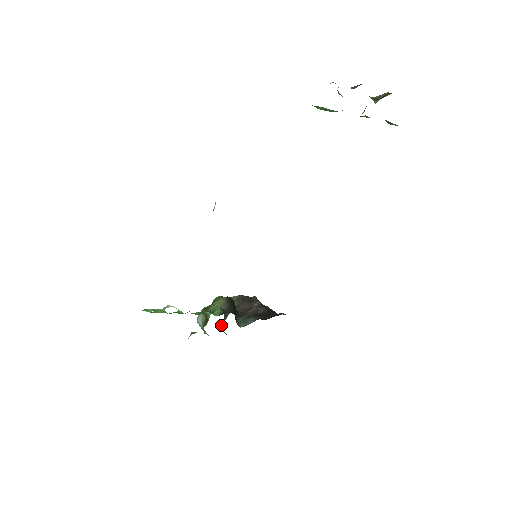
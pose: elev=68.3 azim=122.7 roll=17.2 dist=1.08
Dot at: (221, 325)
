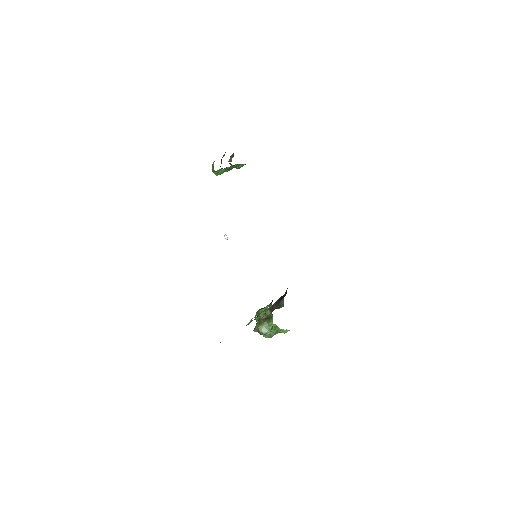
Dot at: occluded
